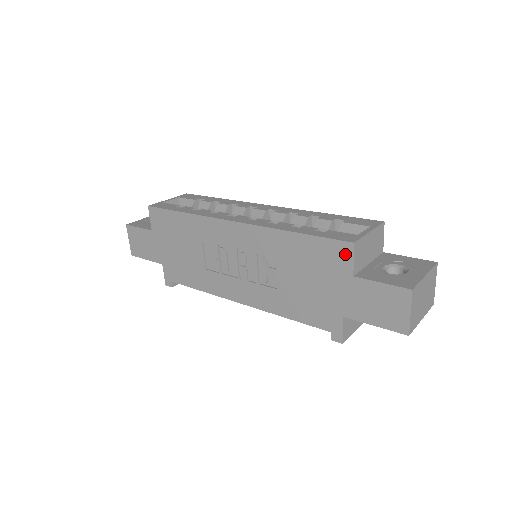
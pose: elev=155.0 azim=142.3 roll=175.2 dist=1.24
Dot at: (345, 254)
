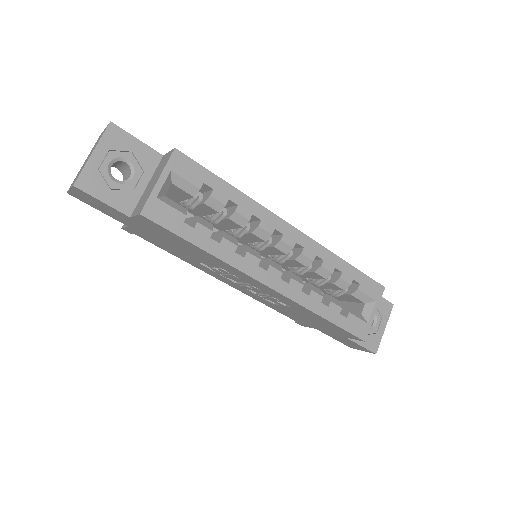
Dot at: (353, 337)
